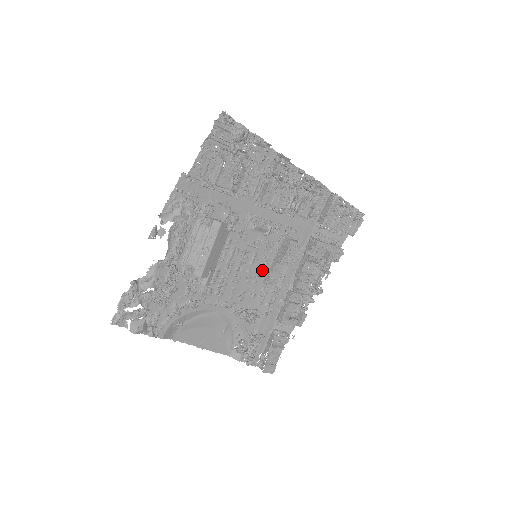
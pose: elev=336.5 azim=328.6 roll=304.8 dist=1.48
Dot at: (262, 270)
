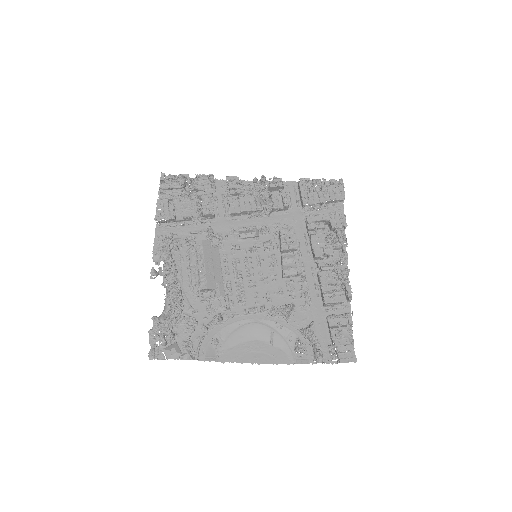
Dot at: (275, 268)
